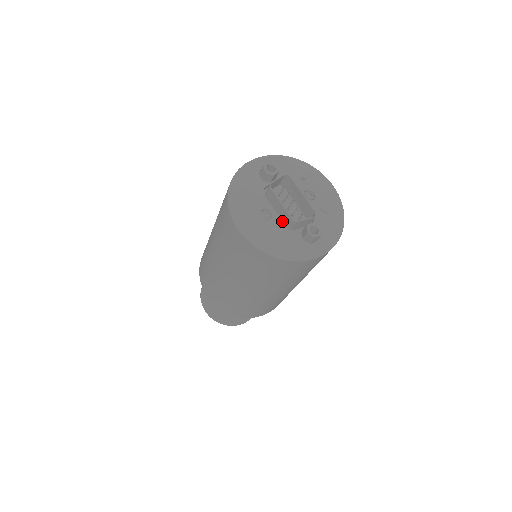
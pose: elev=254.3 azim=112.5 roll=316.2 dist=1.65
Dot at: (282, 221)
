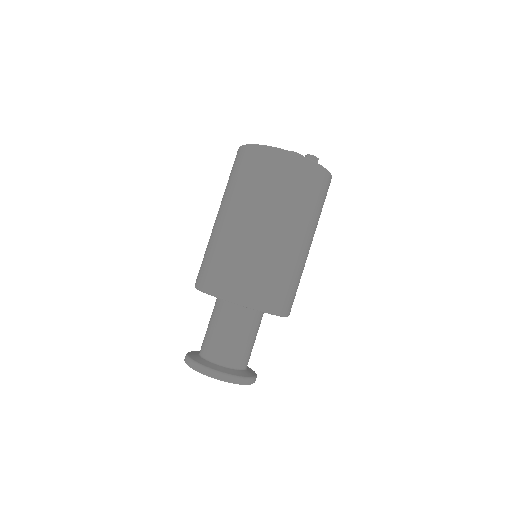
Dot at: occluded
